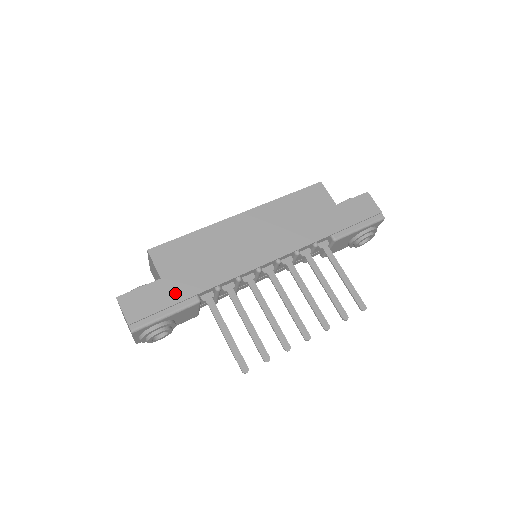
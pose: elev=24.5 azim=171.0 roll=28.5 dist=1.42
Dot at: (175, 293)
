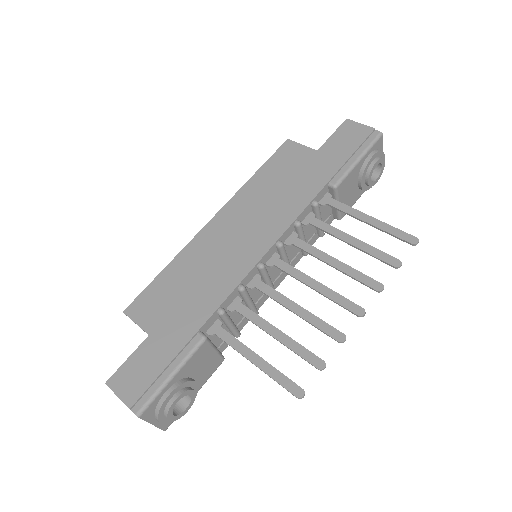
Dot at: (171, 343)
